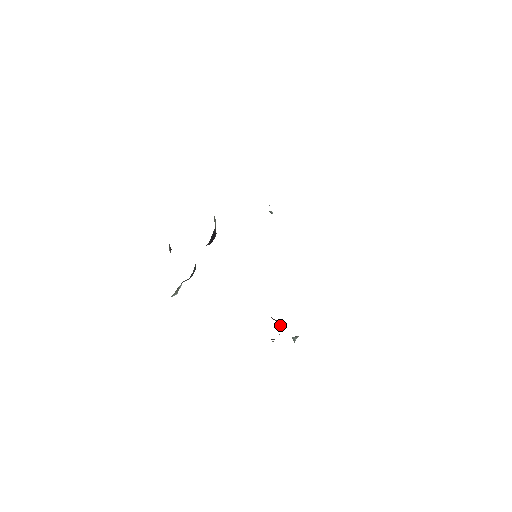
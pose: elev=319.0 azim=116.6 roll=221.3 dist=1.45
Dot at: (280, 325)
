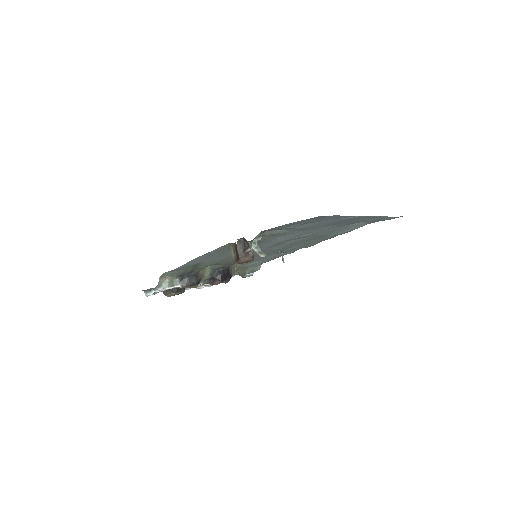
Dot at: occluded
